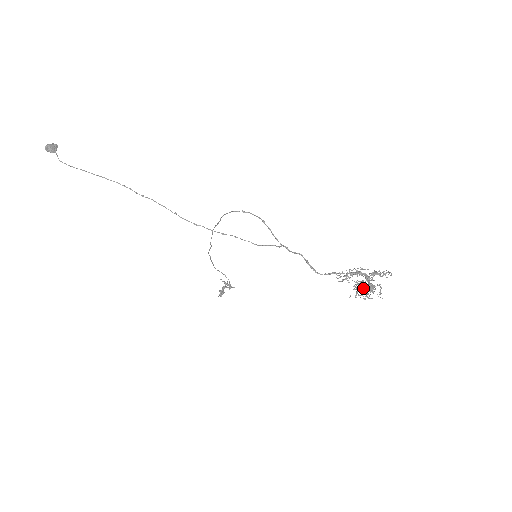
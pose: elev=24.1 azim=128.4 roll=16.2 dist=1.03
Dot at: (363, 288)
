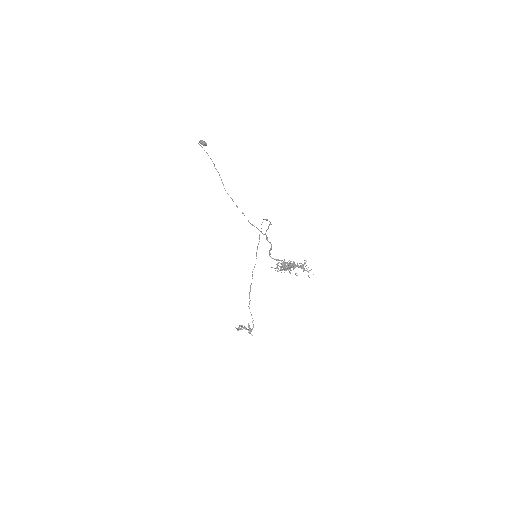
Dot at: occluded
